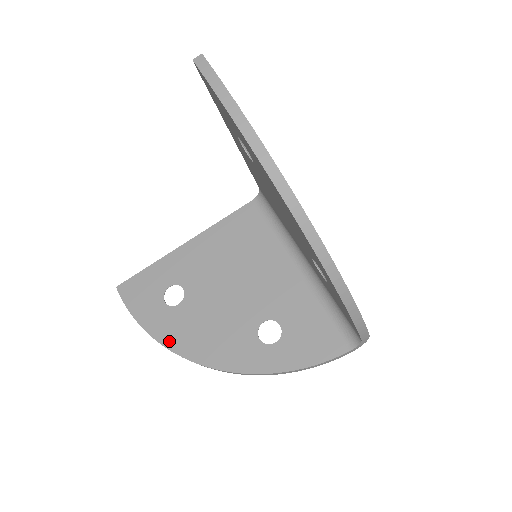
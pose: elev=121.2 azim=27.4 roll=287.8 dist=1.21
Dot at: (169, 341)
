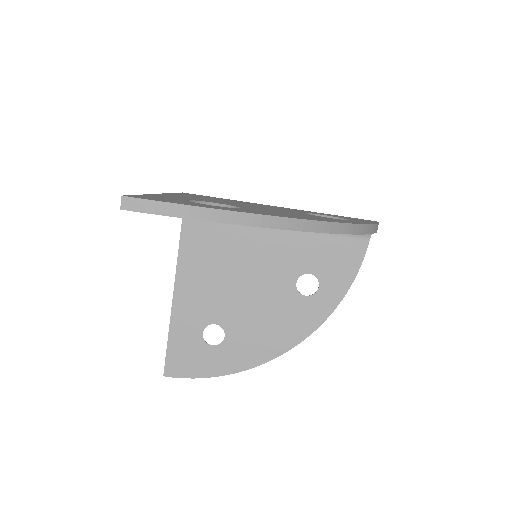
Dot at: (249, 363)
